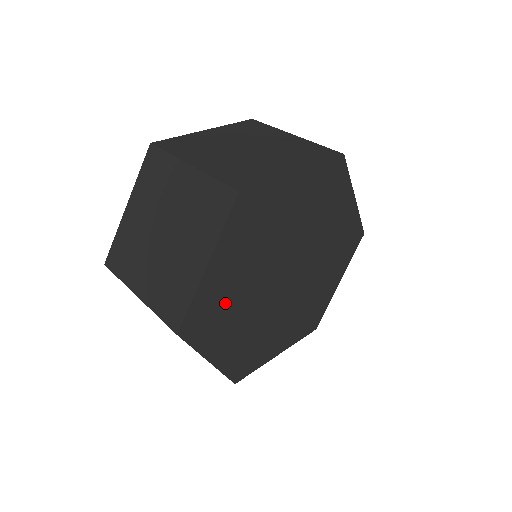
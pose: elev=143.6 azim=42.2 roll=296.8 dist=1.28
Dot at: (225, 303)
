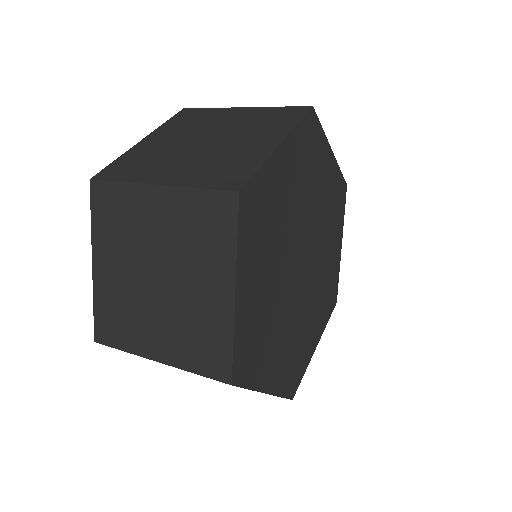
Dot at: (262, 323)
